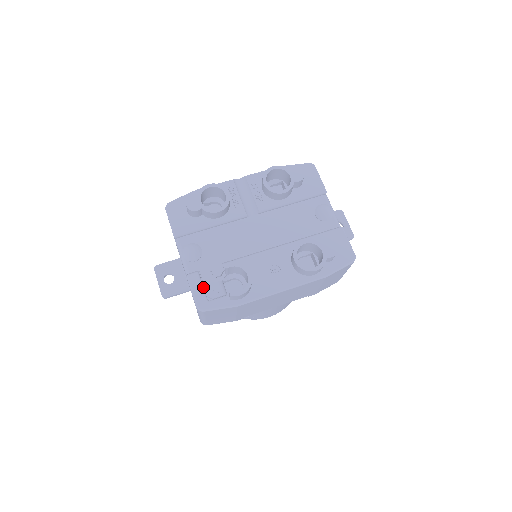
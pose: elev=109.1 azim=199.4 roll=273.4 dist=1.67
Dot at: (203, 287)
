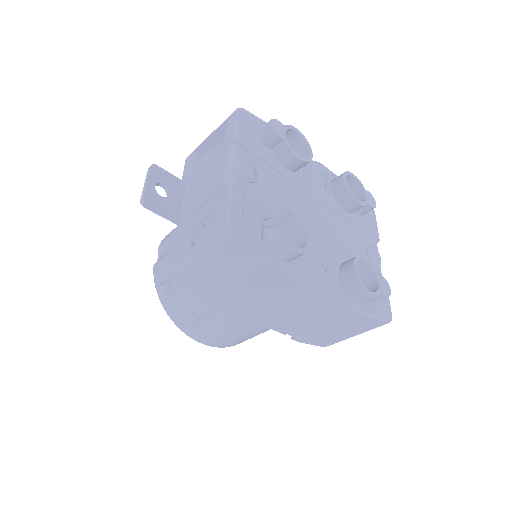
Dot at: (243, 211)
